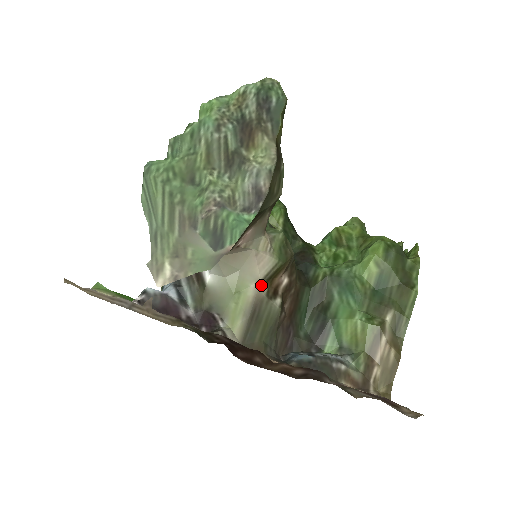
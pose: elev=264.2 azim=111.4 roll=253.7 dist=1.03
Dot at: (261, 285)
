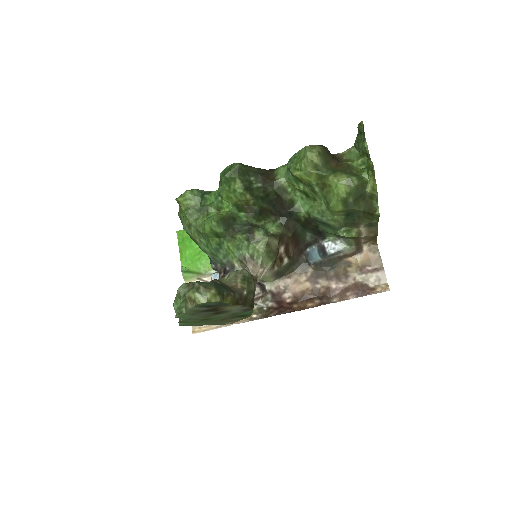
Dot at: (272, 271)
